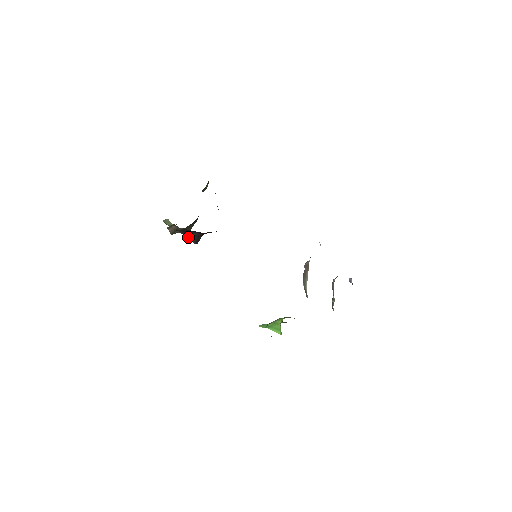
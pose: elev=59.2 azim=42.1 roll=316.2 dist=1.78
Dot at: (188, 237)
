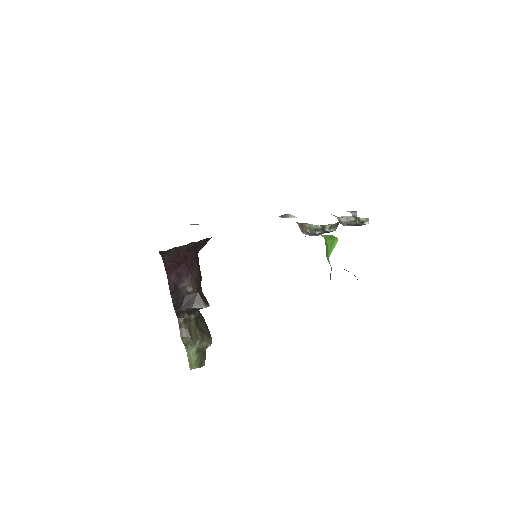
Dot at: (195, 307)
